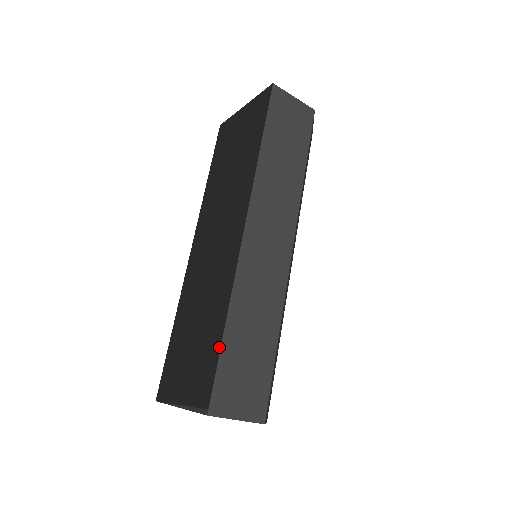
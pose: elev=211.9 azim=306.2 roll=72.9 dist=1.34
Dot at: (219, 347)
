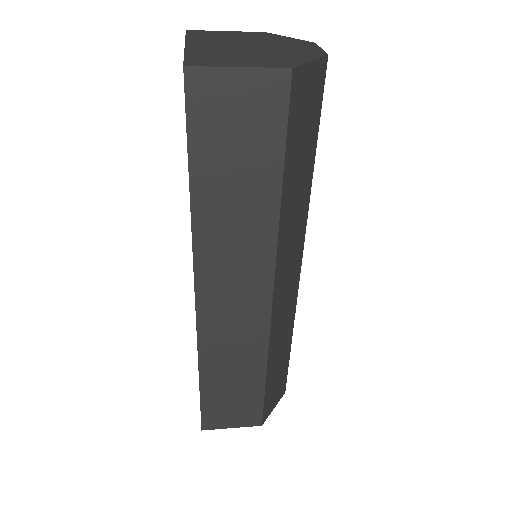
Dot at: occluded
